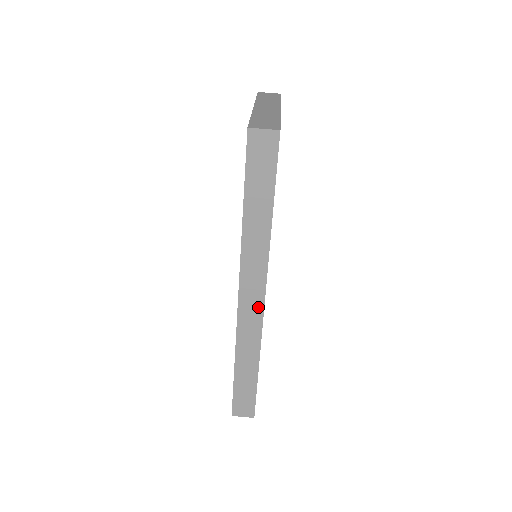
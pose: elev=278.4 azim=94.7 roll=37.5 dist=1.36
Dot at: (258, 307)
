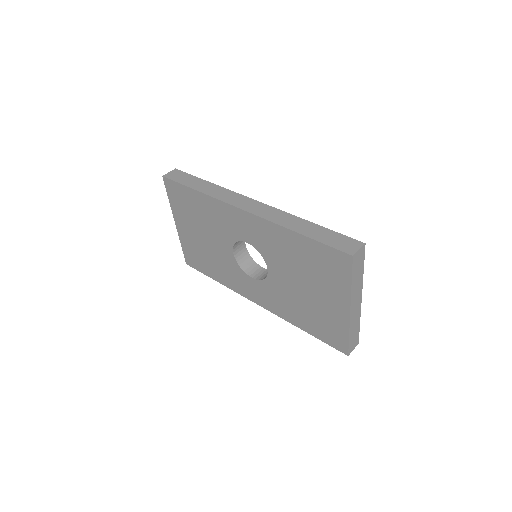
Dot at: (257, 204)
